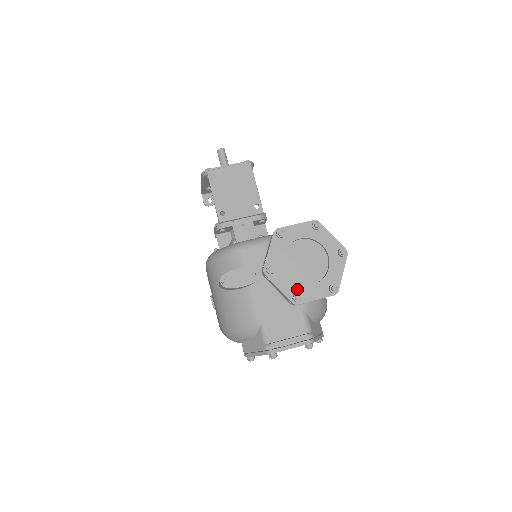
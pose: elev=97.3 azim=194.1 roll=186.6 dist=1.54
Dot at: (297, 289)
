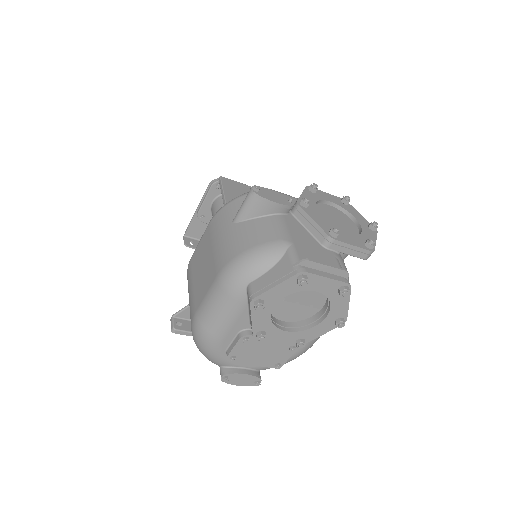
Dot at: occluded
